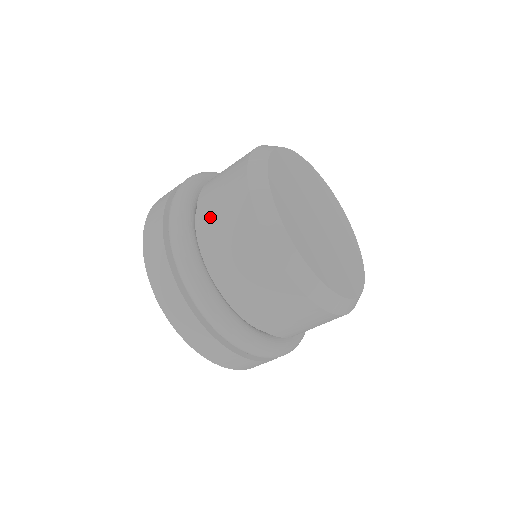
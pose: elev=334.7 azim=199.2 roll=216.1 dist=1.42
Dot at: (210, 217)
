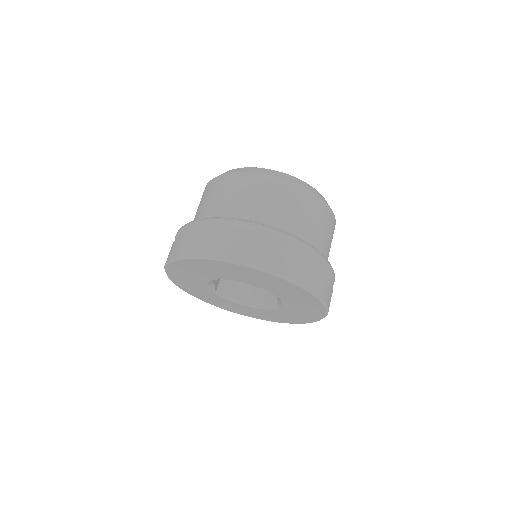
Dot at: (240, 204)
